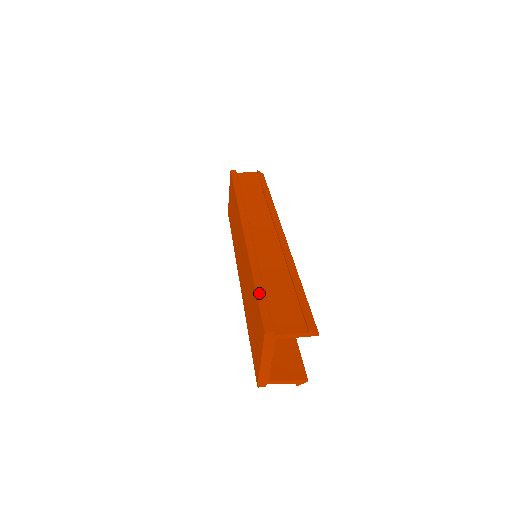
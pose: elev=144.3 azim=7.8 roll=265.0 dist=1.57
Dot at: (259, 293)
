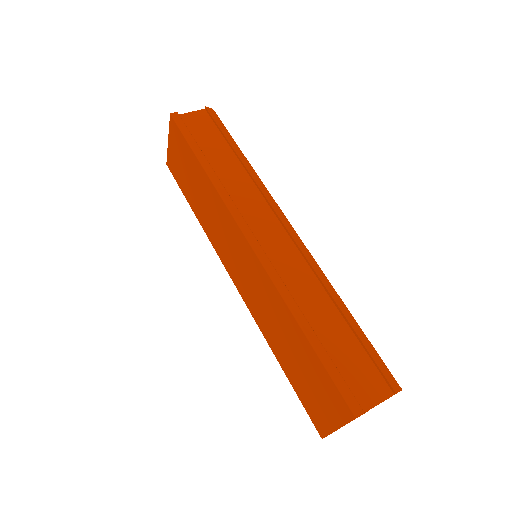
Dot at: (320, 353)
